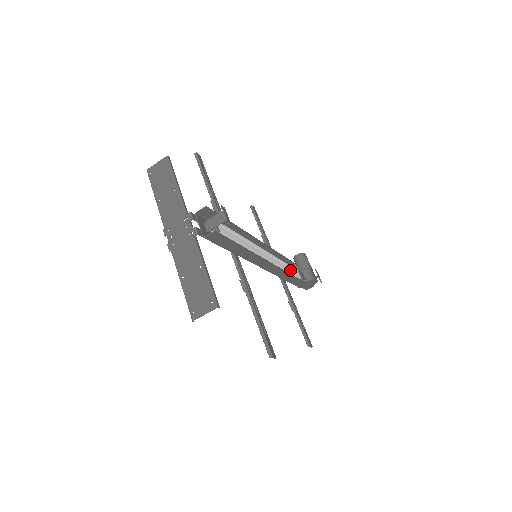
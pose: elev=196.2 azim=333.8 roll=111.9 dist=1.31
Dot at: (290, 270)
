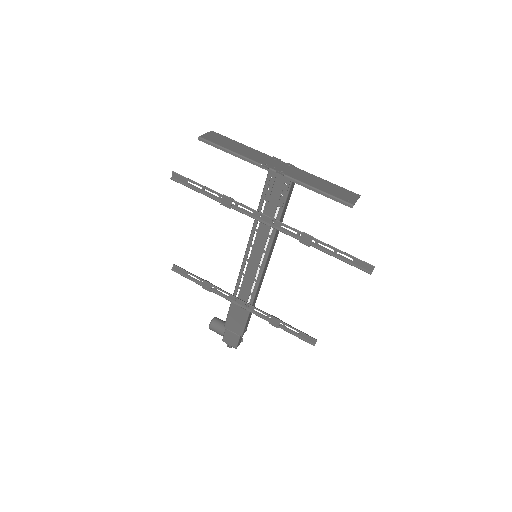
Dot at: (249, 300)
